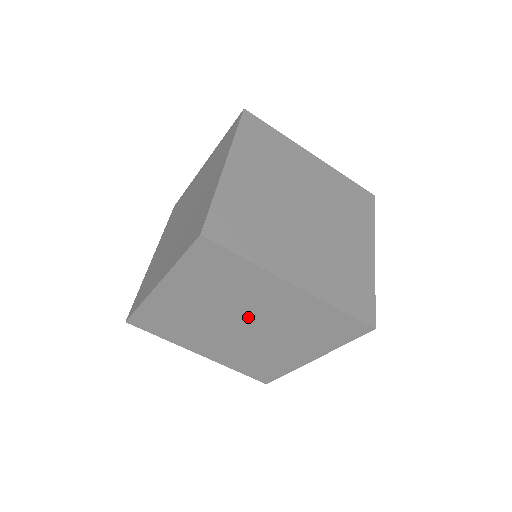
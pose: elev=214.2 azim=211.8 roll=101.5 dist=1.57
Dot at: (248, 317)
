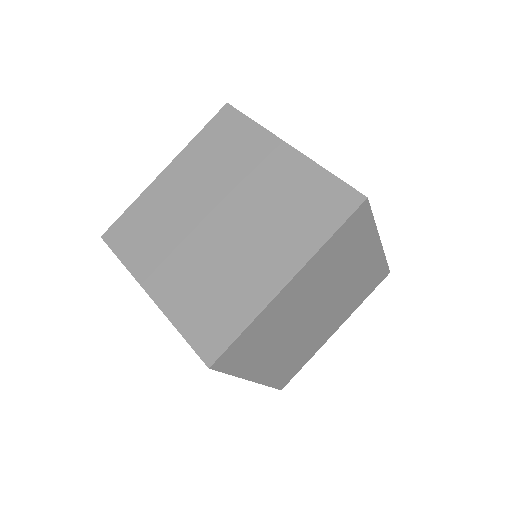
Dot at: occluded
